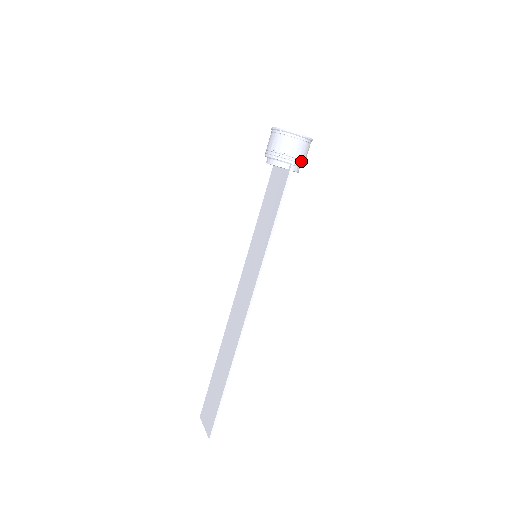
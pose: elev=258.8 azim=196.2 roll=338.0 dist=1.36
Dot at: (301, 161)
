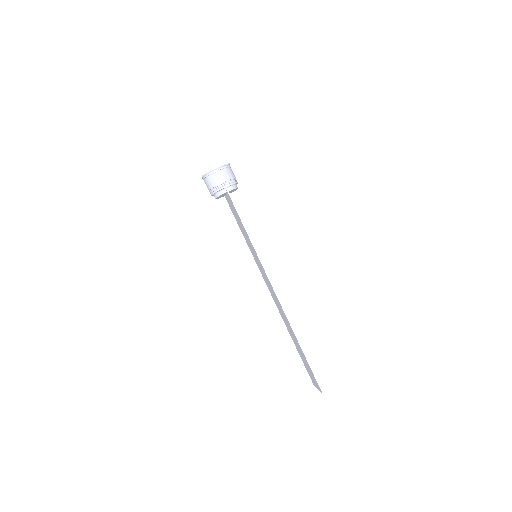
Dot at: (230, 181)
